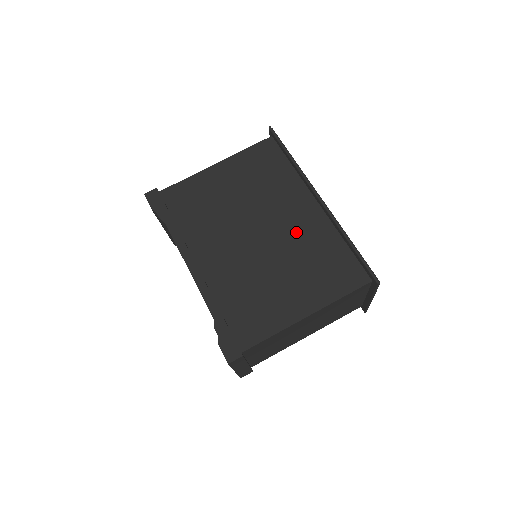
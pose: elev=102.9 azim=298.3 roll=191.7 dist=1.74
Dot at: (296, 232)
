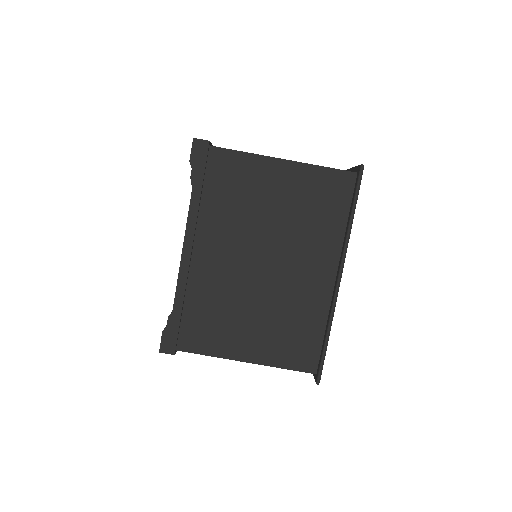
Dot at: (296, 288)
